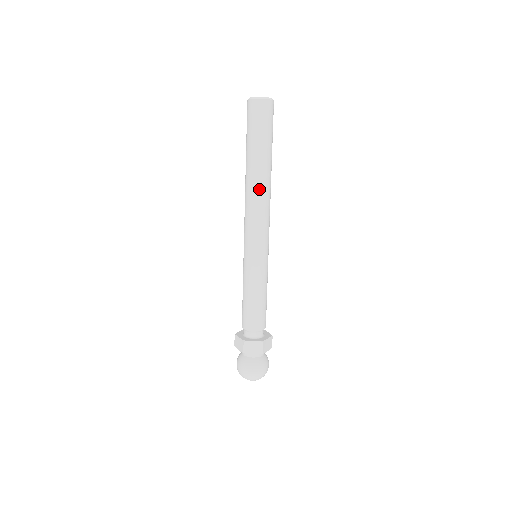
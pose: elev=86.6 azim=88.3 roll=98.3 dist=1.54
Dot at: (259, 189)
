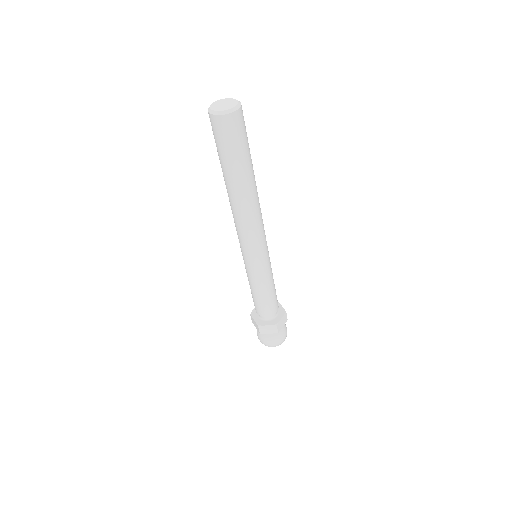
Dot at: (244, 207)
